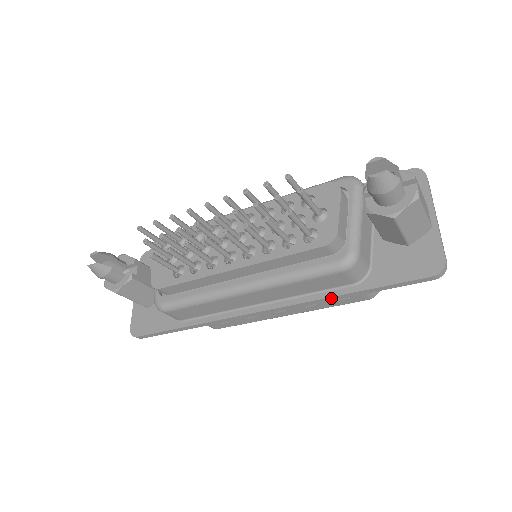
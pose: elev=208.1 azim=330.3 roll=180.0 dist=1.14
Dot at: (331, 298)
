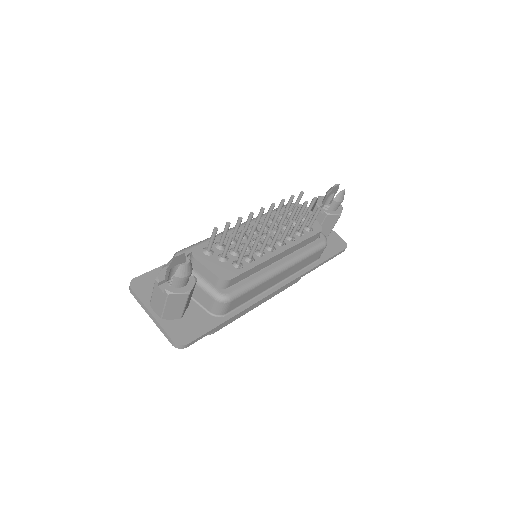
Dot at: (311, 270)
